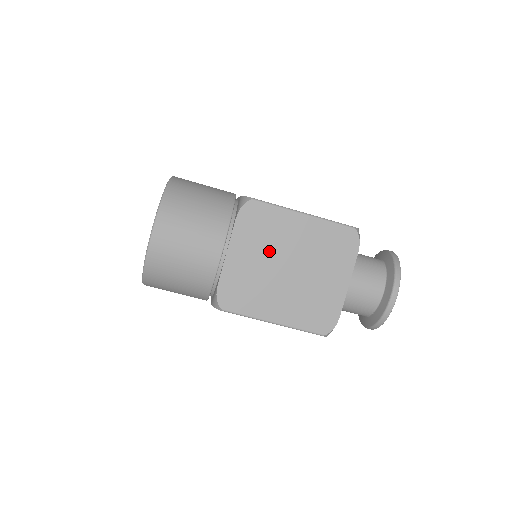
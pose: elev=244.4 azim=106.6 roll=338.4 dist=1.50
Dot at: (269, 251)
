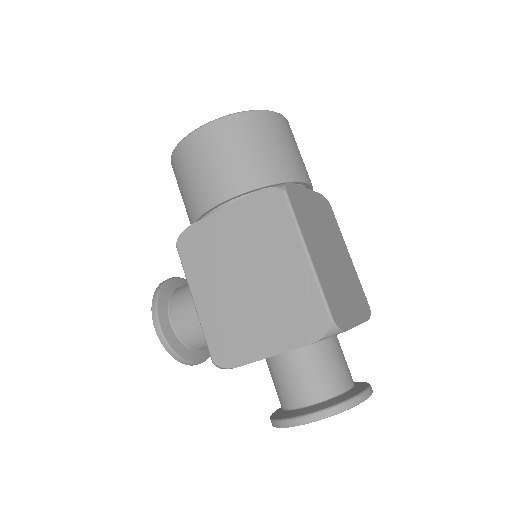
Dot at: (327, 230)
